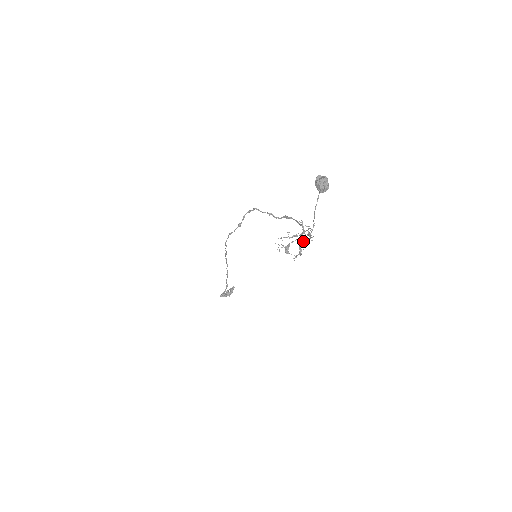
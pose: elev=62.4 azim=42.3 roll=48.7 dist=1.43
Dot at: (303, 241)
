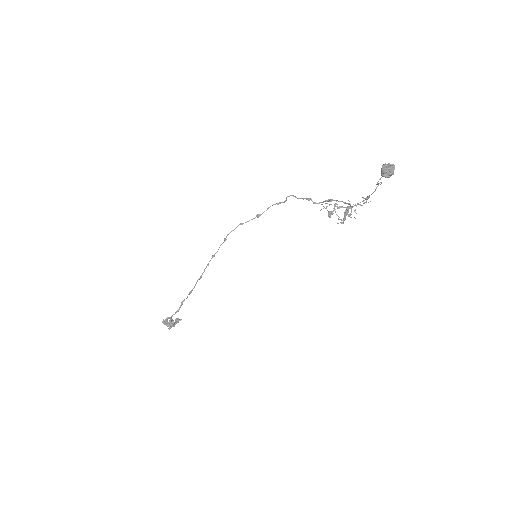
Dot at: (357, 203)
